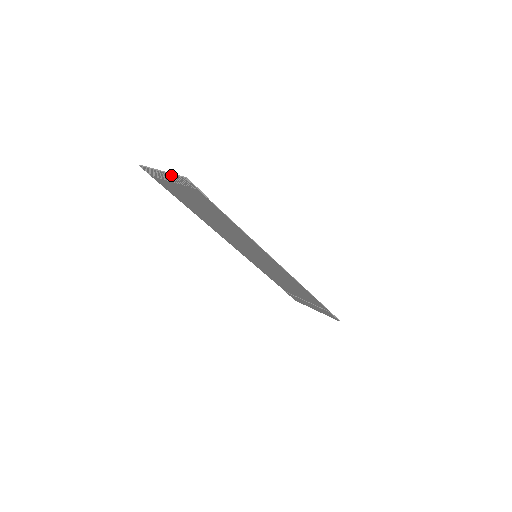
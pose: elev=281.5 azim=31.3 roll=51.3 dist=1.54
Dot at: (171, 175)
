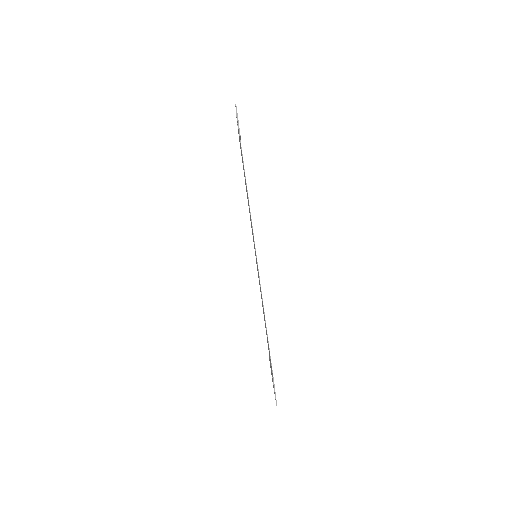
Dot at: occluded
